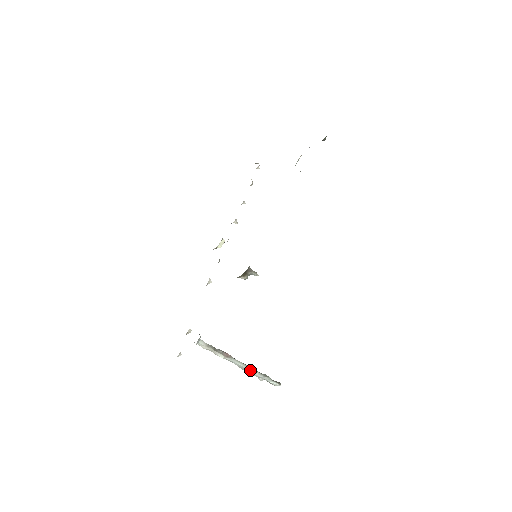
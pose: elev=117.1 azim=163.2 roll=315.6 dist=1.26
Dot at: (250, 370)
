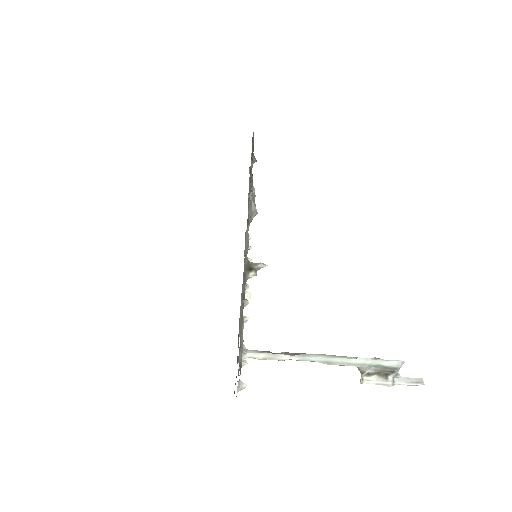
Dot at: (339, 358)
